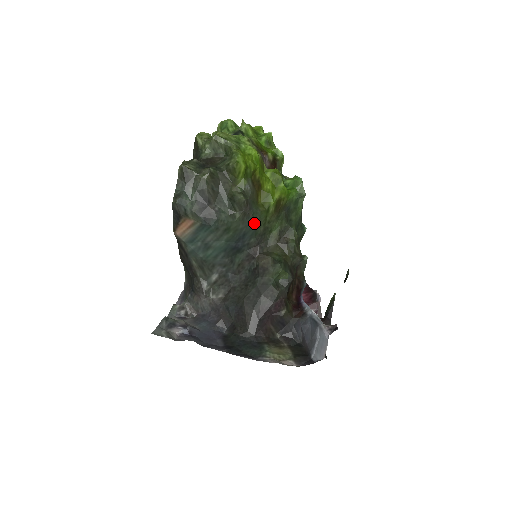
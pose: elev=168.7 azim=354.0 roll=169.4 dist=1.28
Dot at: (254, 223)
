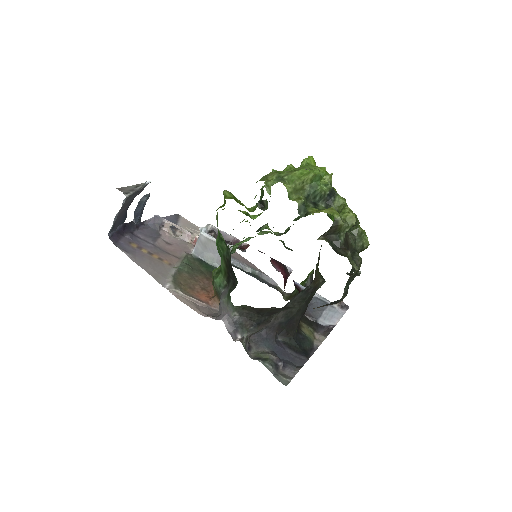
Dot at: occluded
